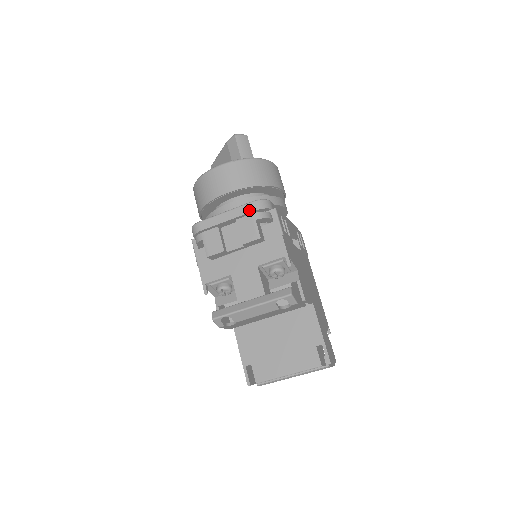
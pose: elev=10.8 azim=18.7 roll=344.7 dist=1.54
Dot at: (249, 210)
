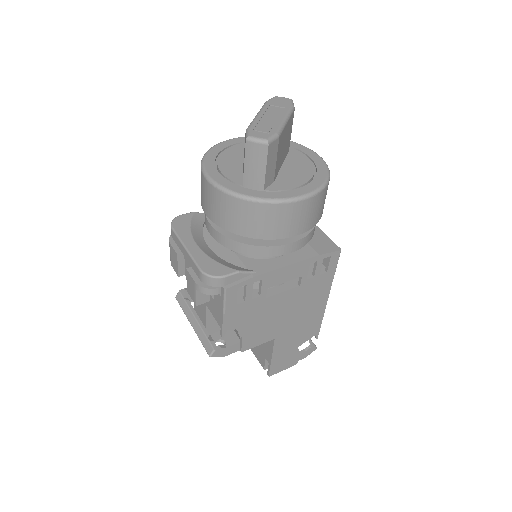
Dot at: (197, 273)
